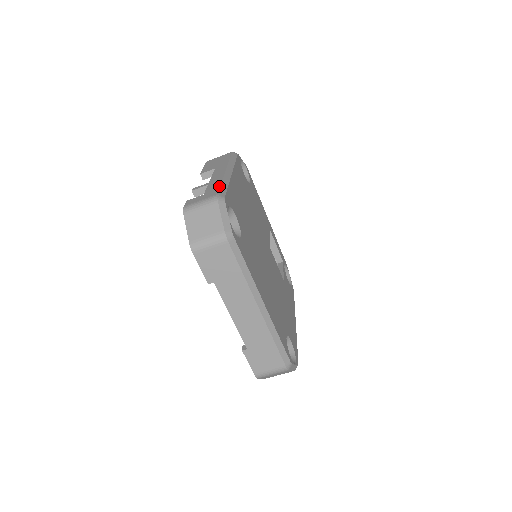
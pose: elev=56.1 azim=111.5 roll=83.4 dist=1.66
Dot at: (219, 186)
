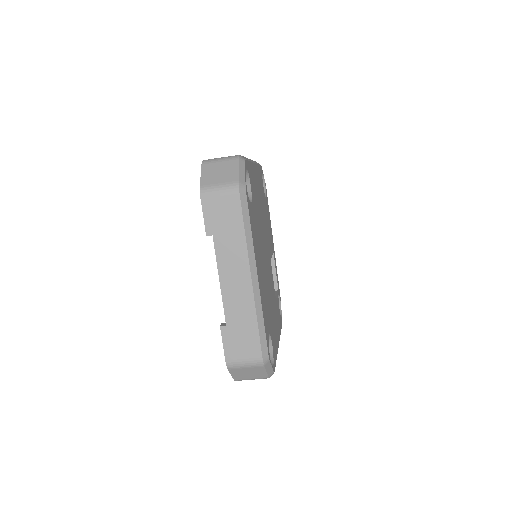
Dot at: occluded
